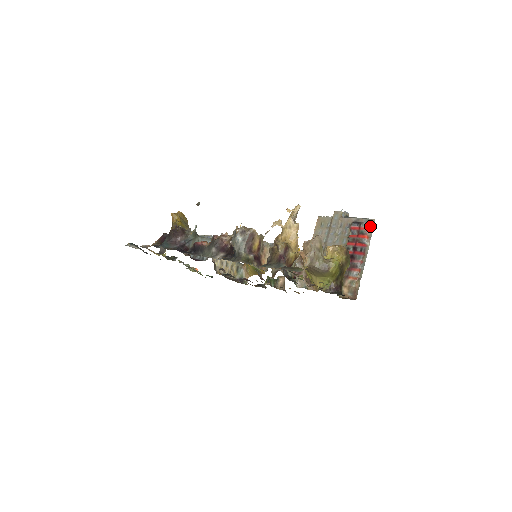
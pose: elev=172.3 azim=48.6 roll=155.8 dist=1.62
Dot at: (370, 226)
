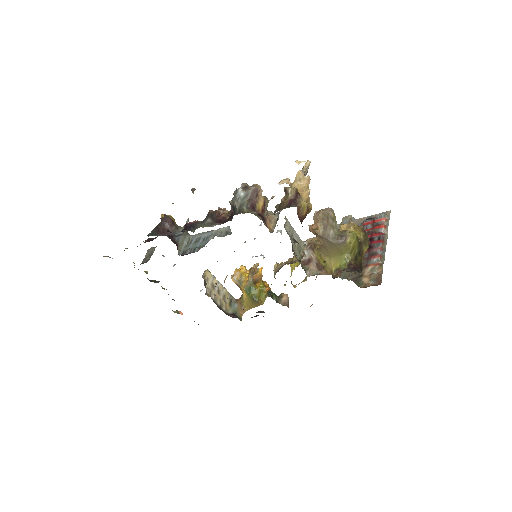
Dot at: (385, 217)
